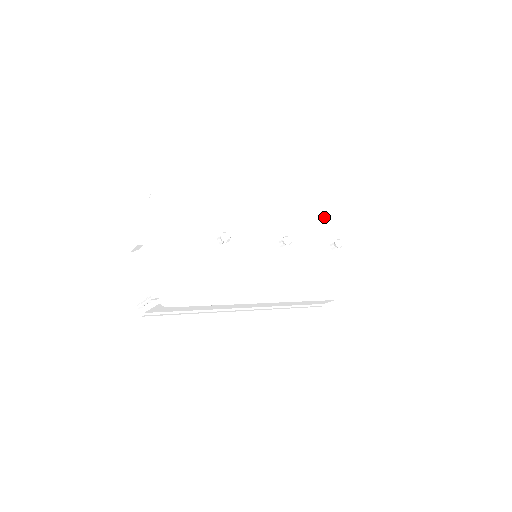
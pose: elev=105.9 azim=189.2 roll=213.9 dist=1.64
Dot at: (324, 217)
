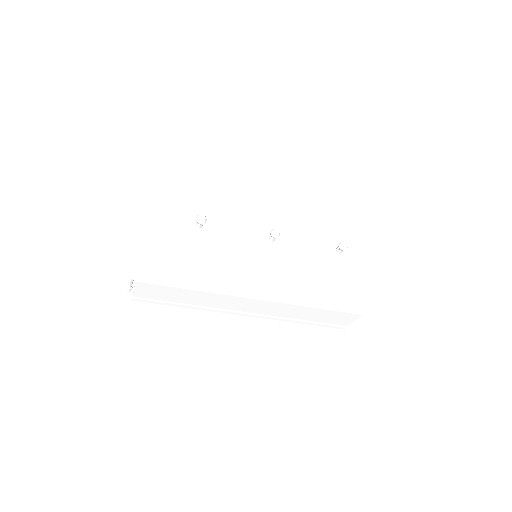
Dot at: (343, 226)
